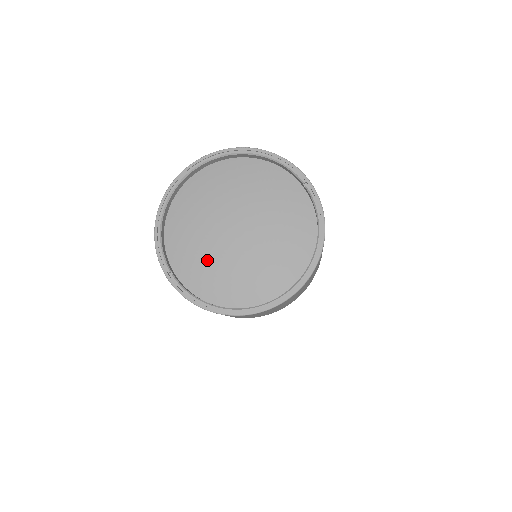
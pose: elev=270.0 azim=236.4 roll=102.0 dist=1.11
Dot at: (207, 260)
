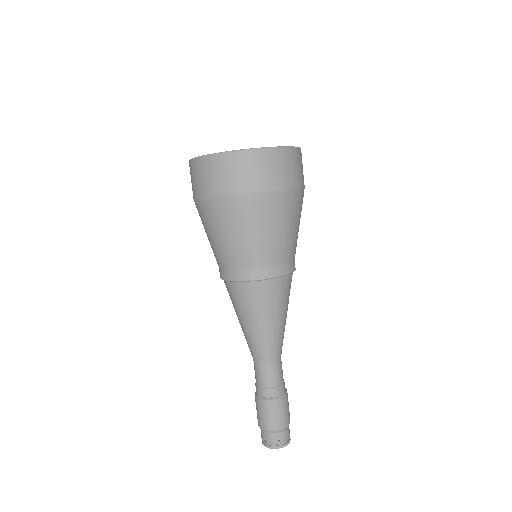
Dot at: occluded
